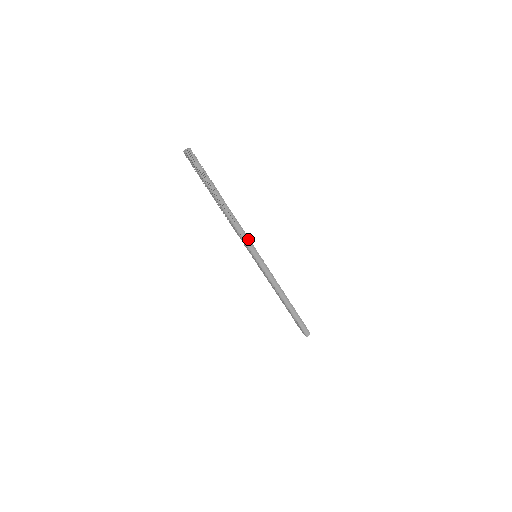
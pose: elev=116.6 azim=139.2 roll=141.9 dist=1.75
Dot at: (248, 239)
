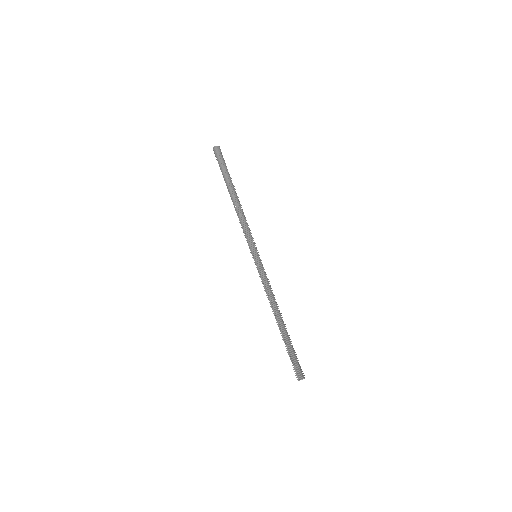
Dot at: (251, 235)
